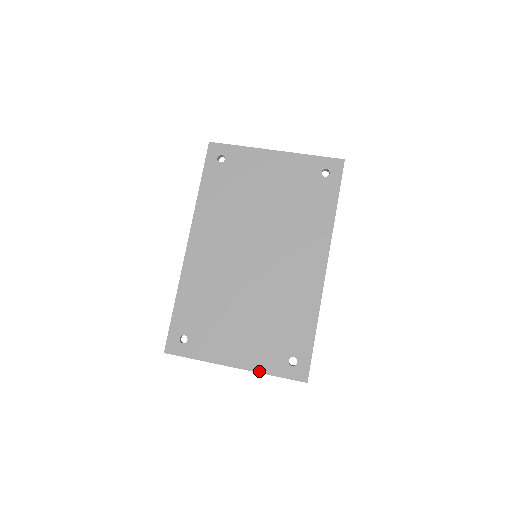
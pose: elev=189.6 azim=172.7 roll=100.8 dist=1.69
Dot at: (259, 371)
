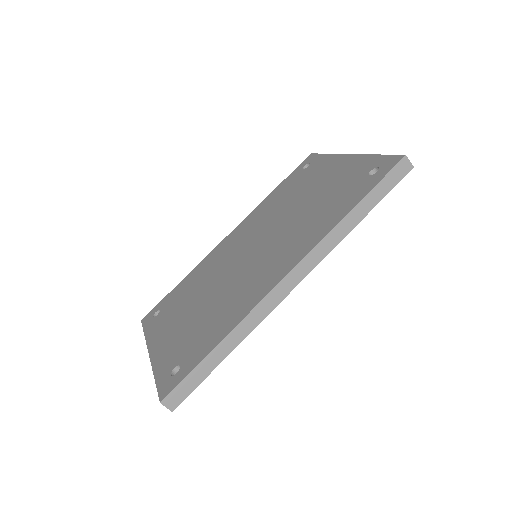
Dot at: (154, 366)
